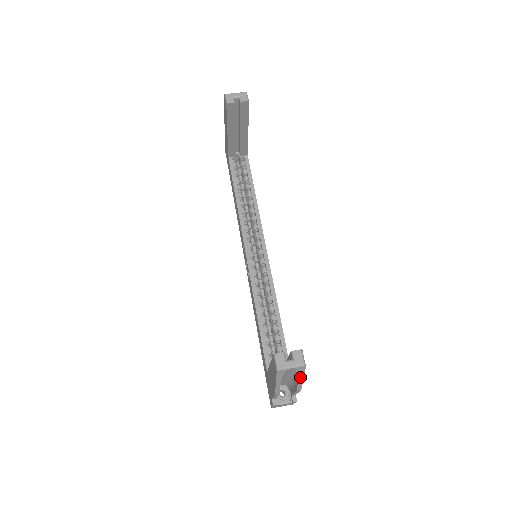
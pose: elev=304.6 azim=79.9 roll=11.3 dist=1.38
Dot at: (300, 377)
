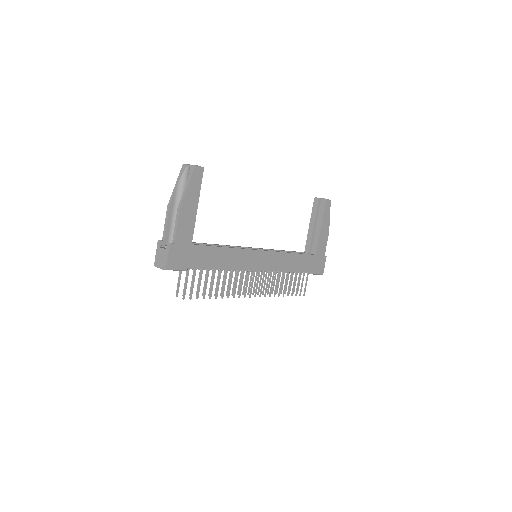
Dot at: (187, 184)
